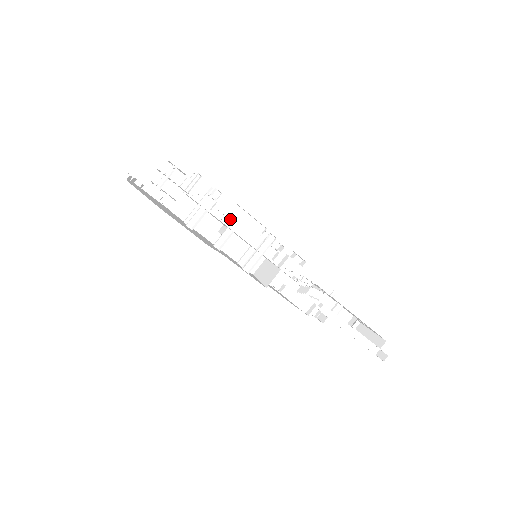
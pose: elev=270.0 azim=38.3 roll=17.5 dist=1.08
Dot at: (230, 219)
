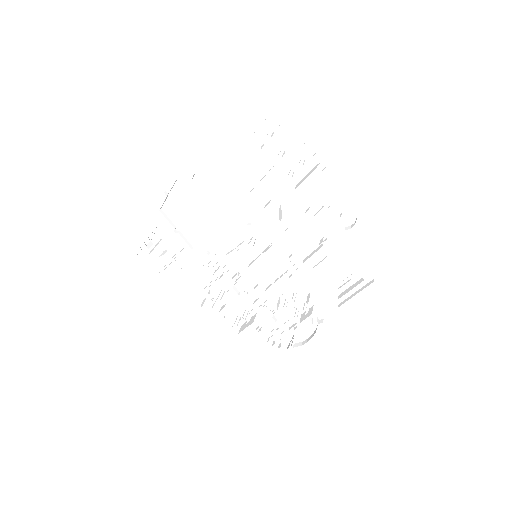
Dot at: (288, 133)
